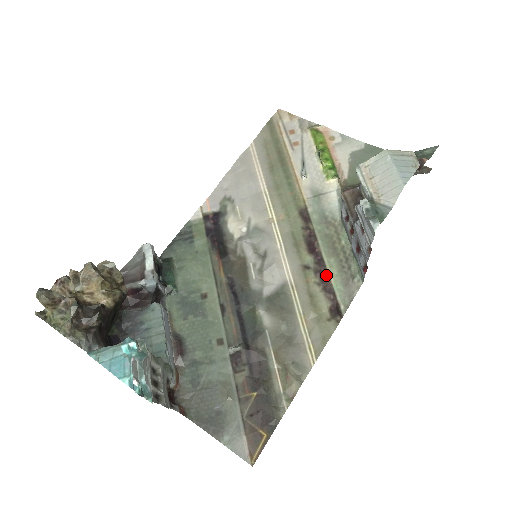
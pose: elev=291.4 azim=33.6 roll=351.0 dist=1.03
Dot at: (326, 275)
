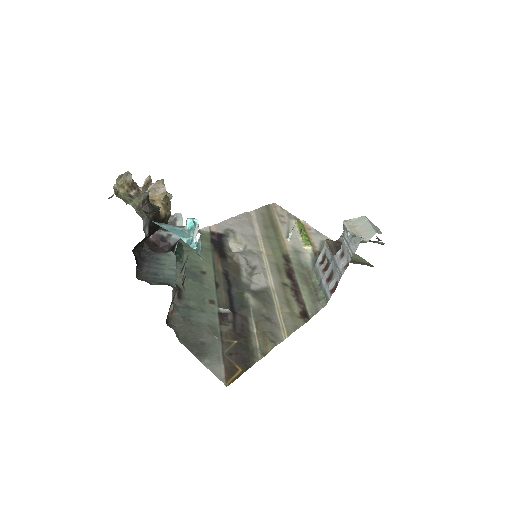
Dot at: (299, 293)
